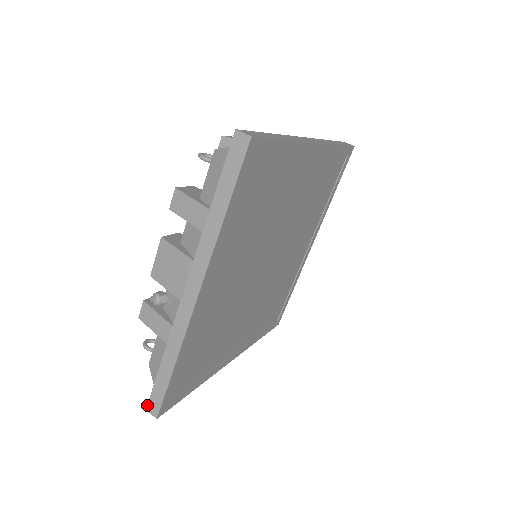
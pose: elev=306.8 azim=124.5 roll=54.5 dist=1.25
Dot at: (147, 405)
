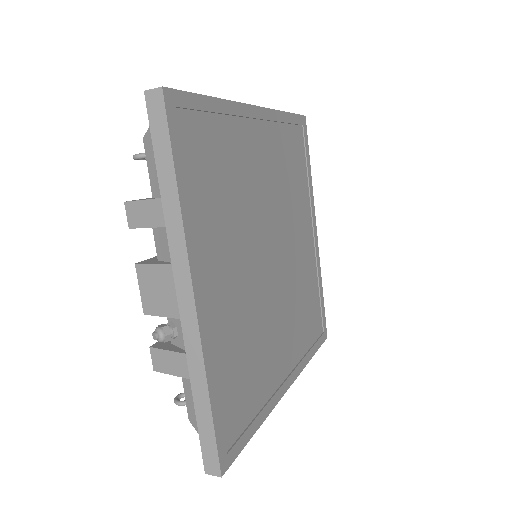
Dot at: occluded
